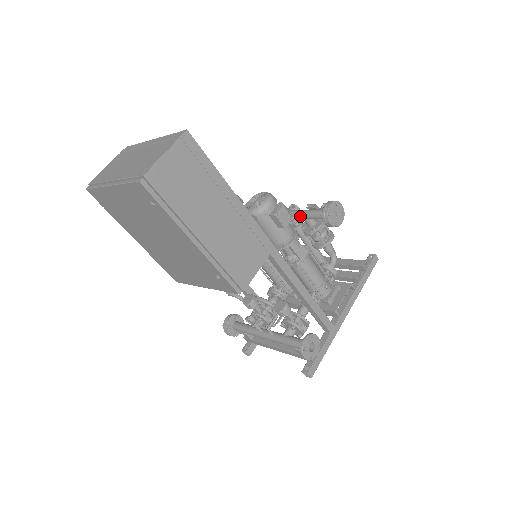
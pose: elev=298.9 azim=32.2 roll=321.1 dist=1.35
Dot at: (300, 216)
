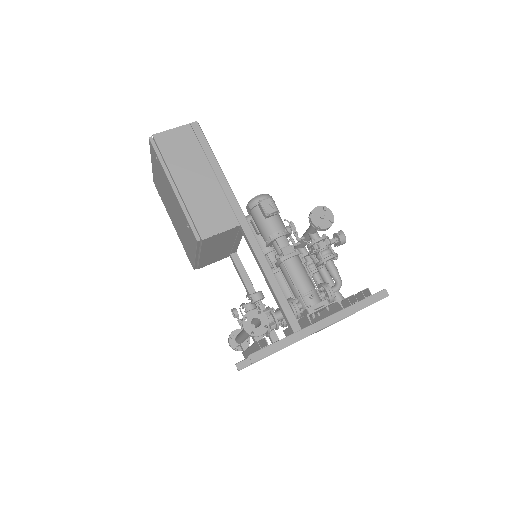
Dot at: (306, 232)
